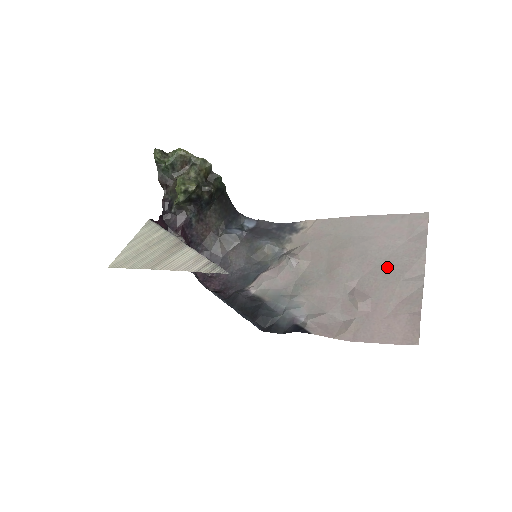
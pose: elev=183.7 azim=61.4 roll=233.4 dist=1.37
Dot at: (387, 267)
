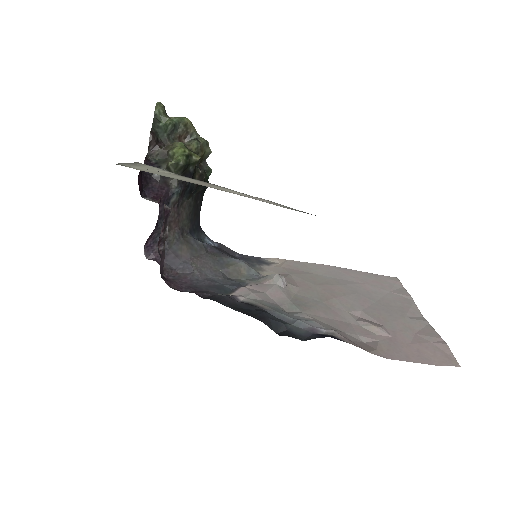
Dot at: (385, 306)
